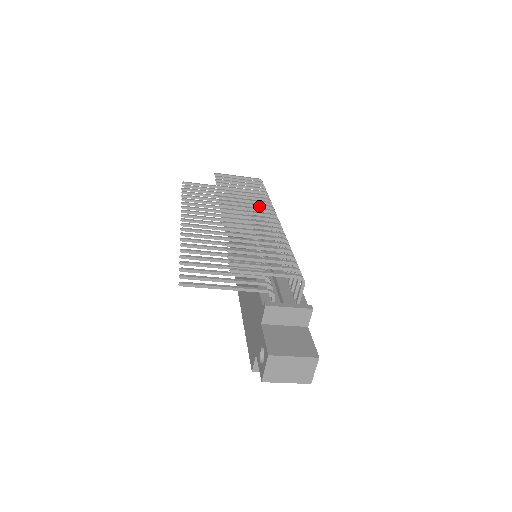
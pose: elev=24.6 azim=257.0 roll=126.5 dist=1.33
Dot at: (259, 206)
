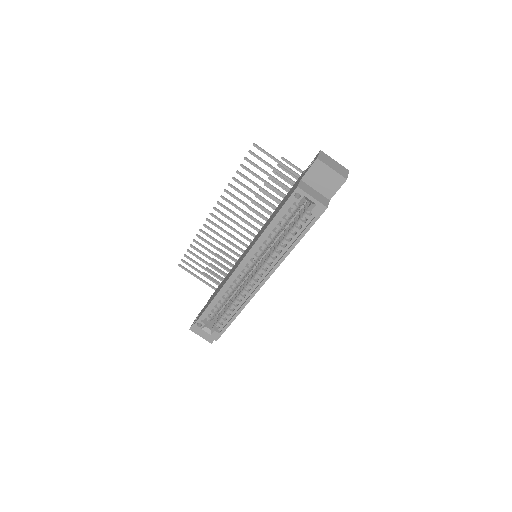
Dot at: occluded
